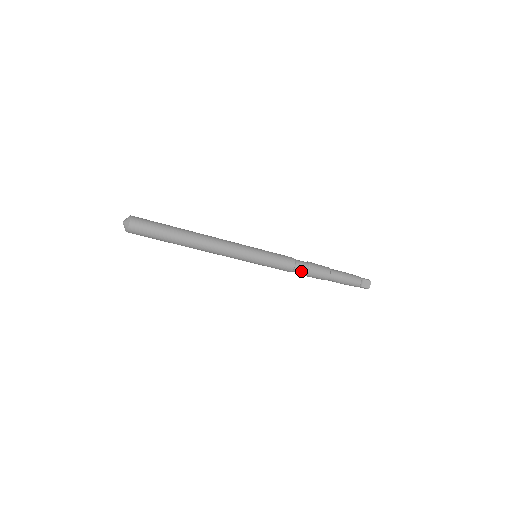
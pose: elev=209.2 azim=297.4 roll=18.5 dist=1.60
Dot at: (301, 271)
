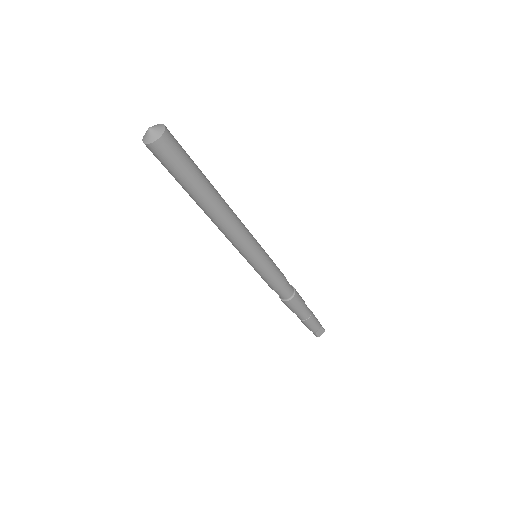
Dot at: (284, 294)
